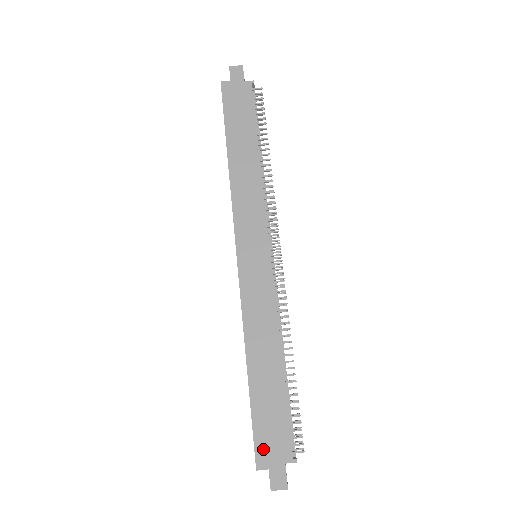
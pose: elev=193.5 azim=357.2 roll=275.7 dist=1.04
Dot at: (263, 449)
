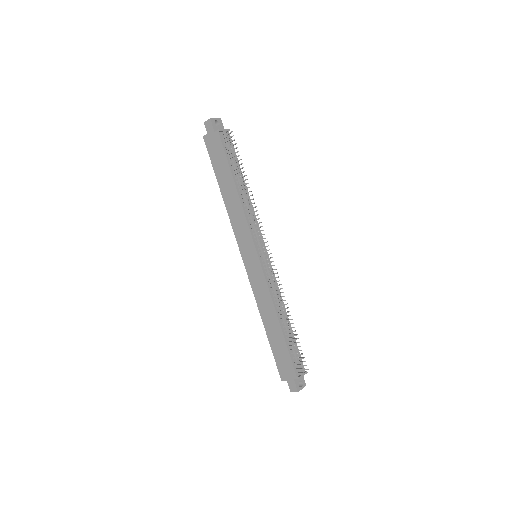
Dot at: (282, 371)
